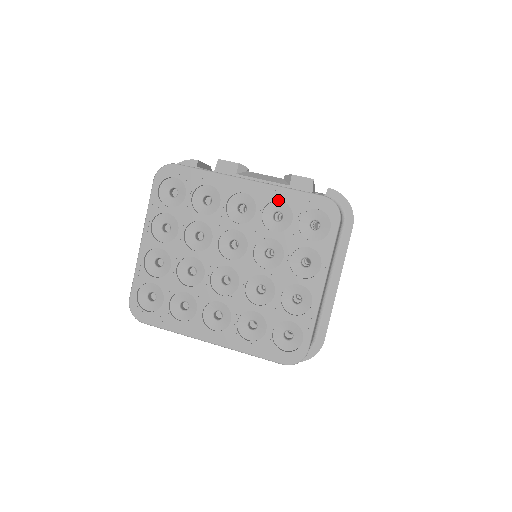
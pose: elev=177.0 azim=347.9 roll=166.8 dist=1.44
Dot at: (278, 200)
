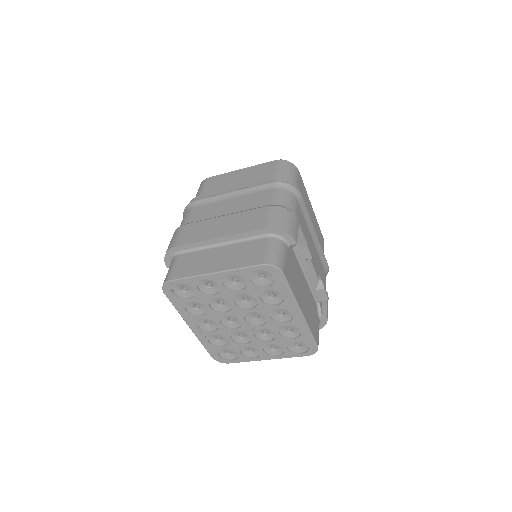
Dot at: (300, 330)
